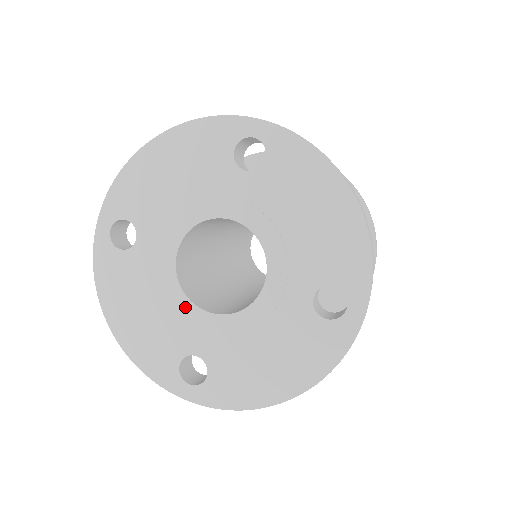
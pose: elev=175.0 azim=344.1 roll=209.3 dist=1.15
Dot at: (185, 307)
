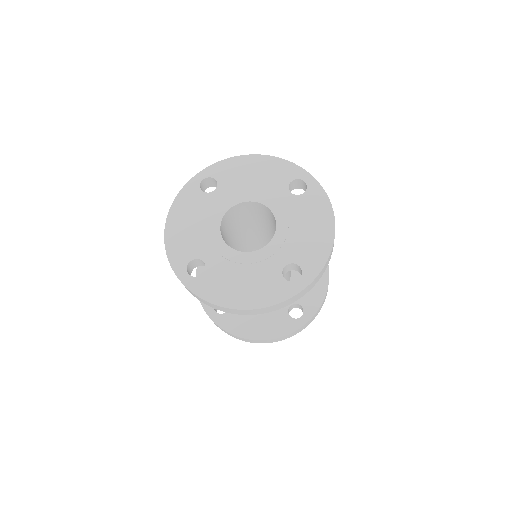
Dot at: (216, 235)
